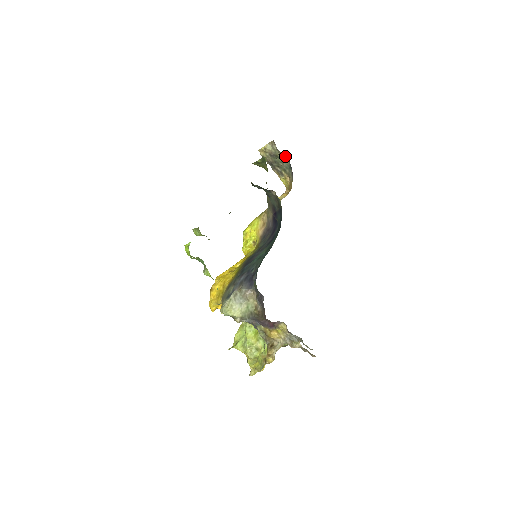
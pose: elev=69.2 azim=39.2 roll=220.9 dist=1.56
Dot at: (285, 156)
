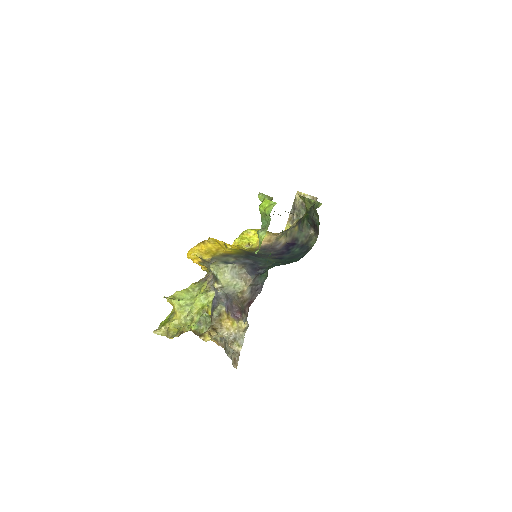
Dot at: occluded
